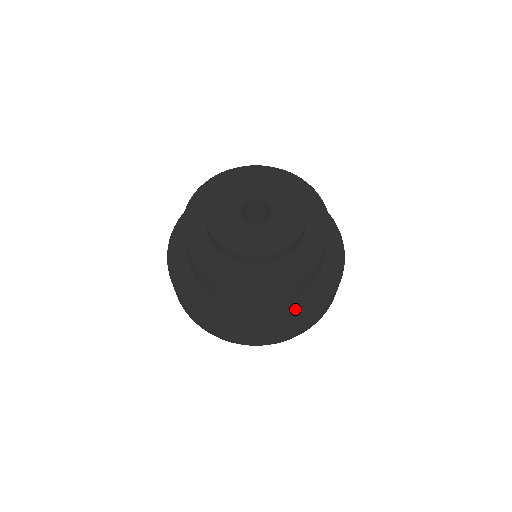
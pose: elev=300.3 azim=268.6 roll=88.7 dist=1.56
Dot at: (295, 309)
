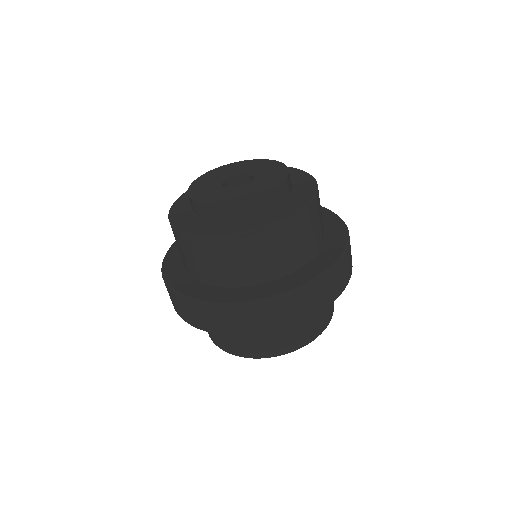
Dot at: (236, 292)
